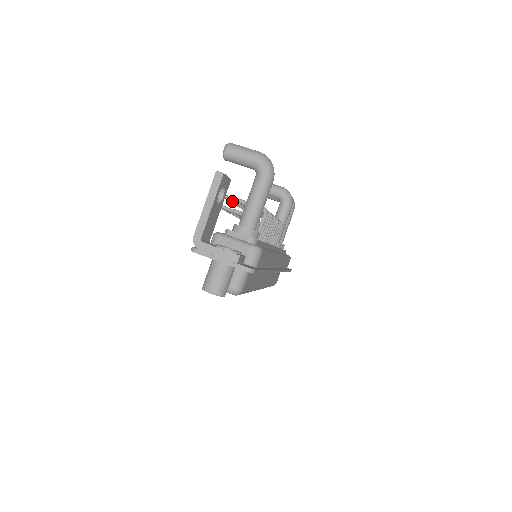
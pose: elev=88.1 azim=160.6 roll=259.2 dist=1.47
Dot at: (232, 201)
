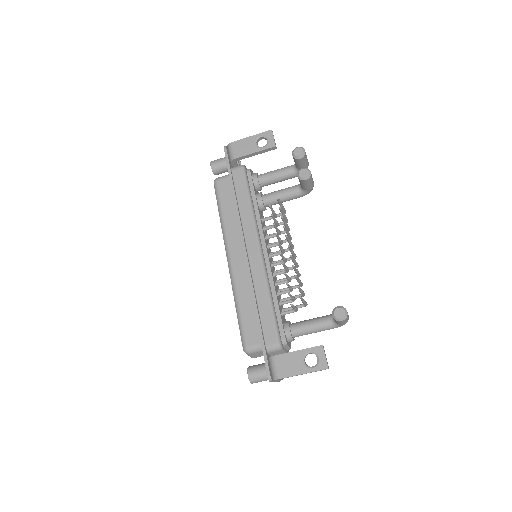
Dot at: (296, 278)
